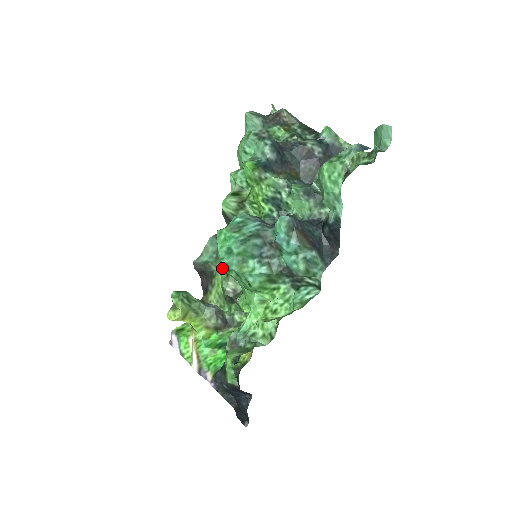
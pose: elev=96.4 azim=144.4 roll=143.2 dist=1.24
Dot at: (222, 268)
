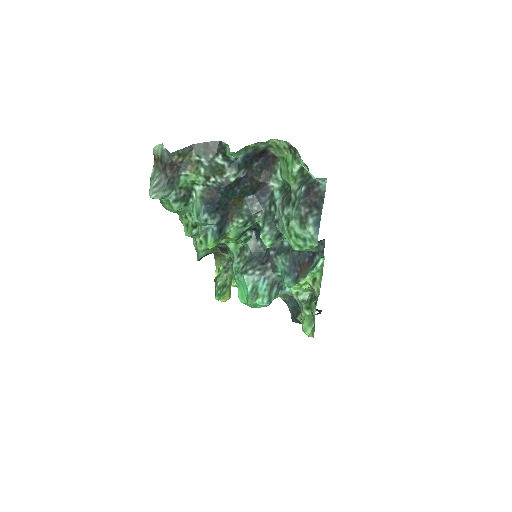
Dot at: (224, 253)
